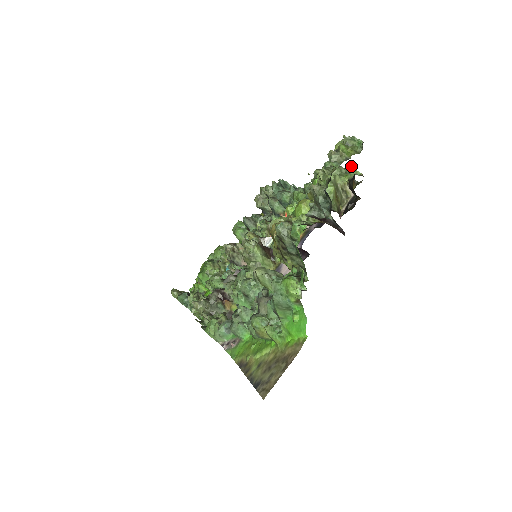
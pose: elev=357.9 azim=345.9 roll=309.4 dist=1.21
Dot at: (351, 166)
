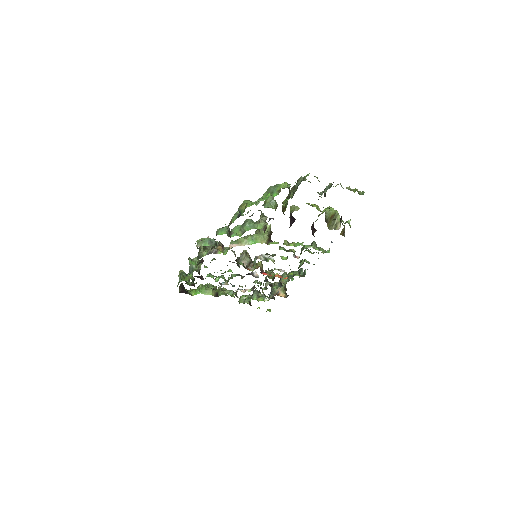
Dot at: (349, 220)
